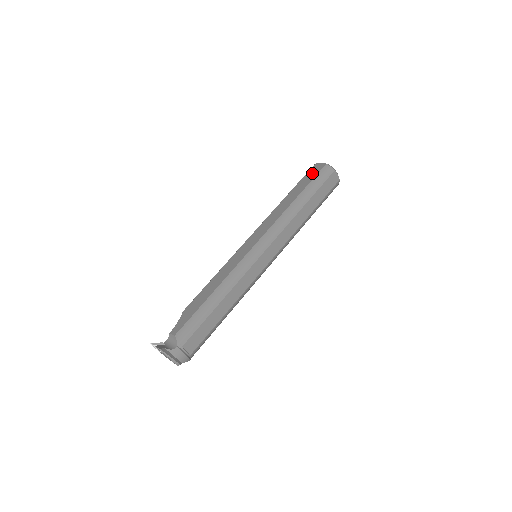
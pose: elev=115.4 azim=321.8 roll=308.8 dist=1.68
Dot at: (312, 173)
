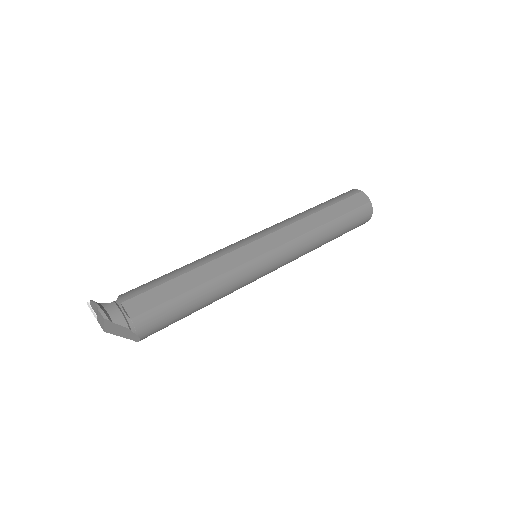
Dot at: occluded
